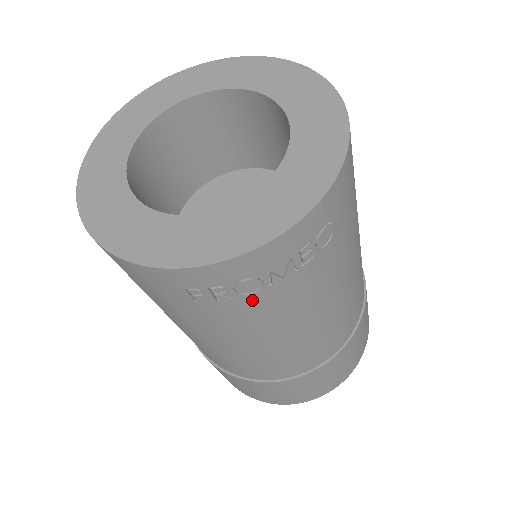
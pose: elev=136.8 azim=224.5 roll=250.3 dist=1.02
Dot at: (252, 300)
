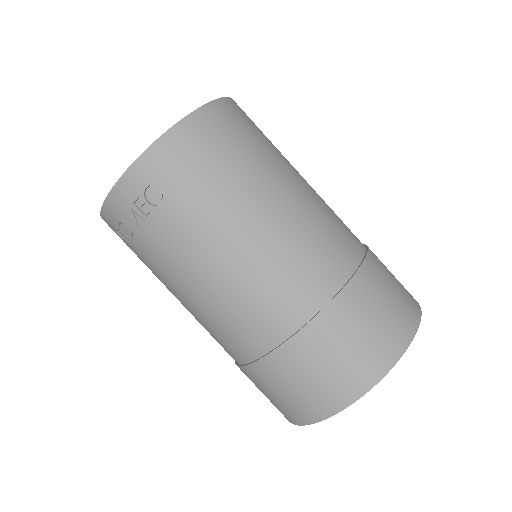
Dot at: (138, 244)
